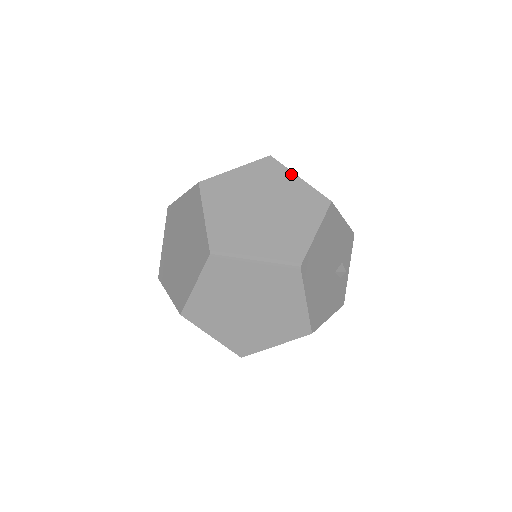
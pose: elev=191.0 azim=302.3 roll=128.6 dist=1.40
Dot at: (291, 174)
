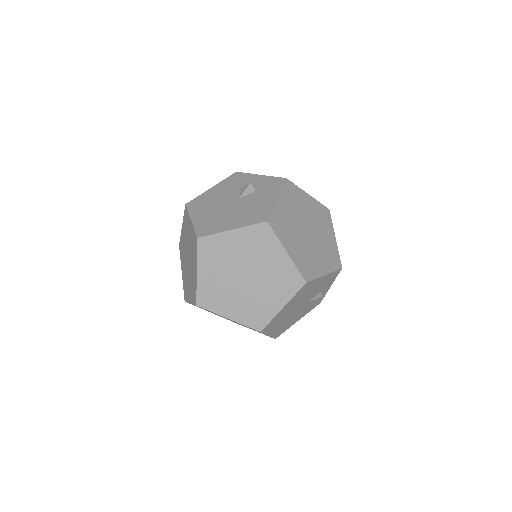
Dot at: (280, 247)
